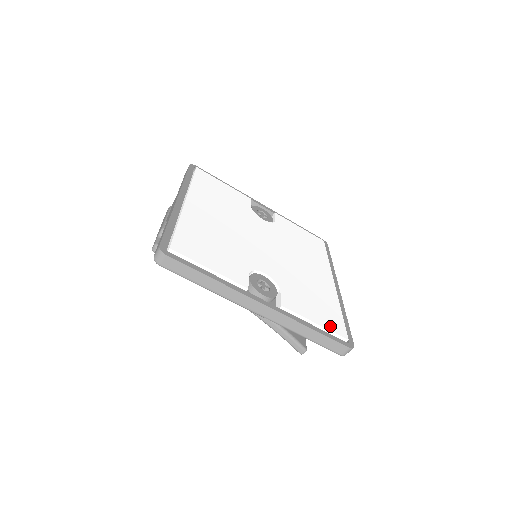
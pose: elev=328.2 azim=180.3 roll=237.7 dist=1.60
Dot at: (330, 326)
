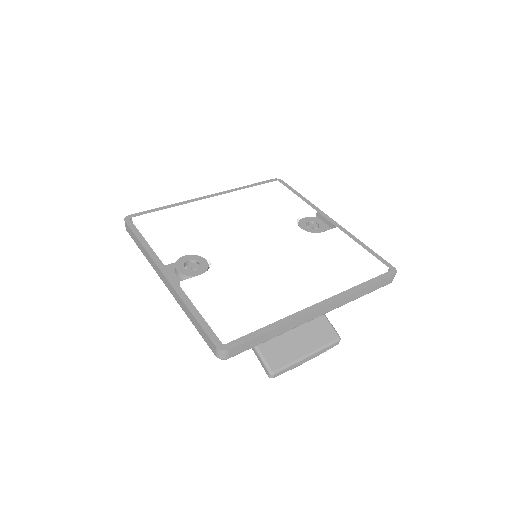
Dot at: (219, 320)
